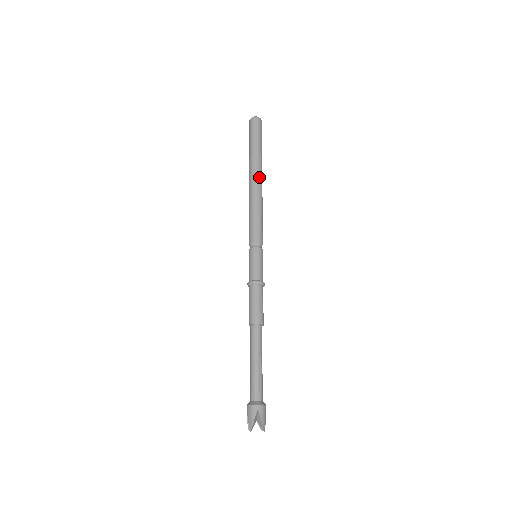
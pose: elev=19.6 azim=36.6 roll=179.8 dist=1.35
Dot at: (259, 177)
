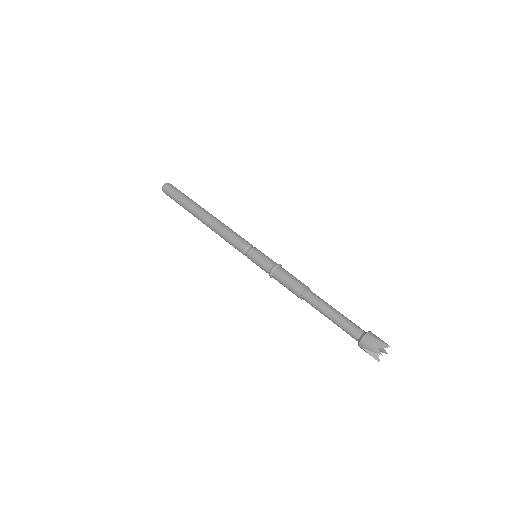
Dot at: (206, 212)
